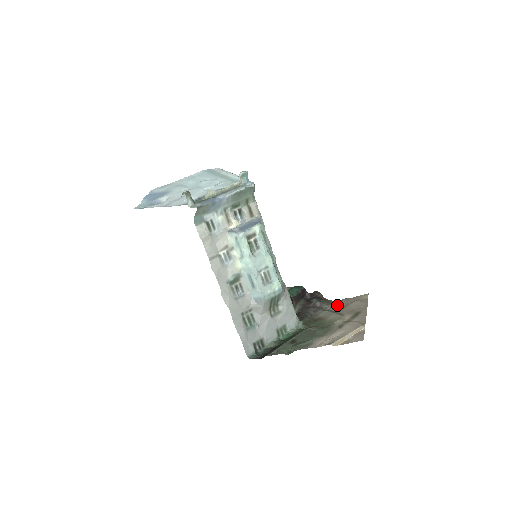
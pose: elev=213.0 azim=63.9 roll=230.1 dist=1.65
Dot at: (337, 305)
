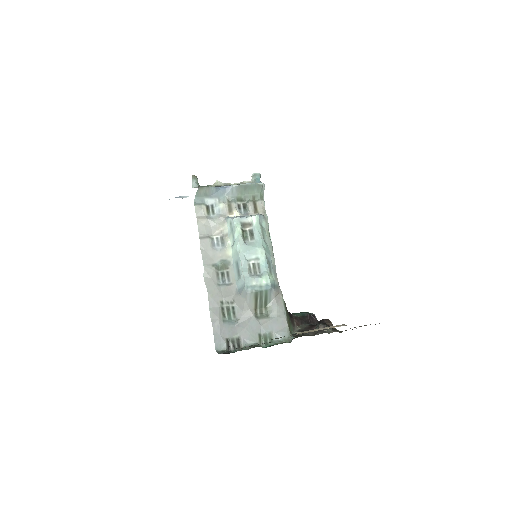
Dot at: occluded
